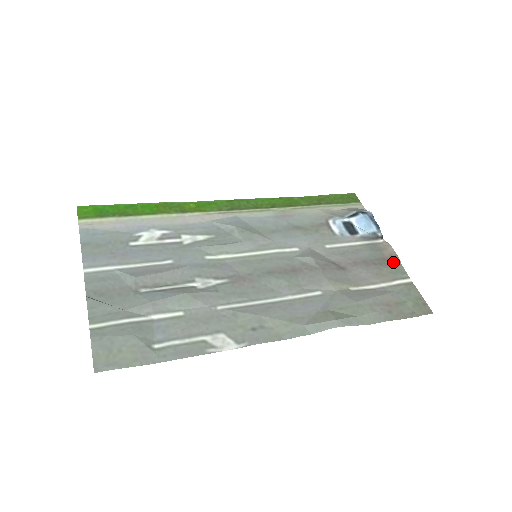
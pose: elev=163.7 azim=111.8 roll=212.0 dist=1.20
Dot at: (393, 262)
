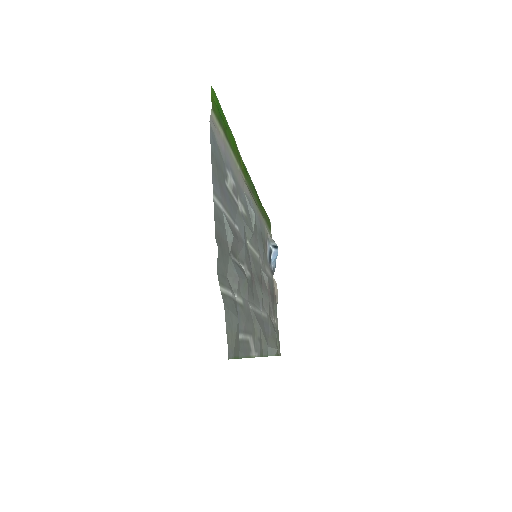
Dot at: (276, 301)
